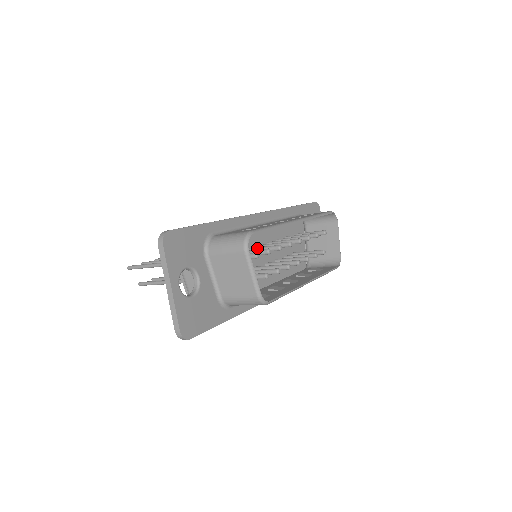
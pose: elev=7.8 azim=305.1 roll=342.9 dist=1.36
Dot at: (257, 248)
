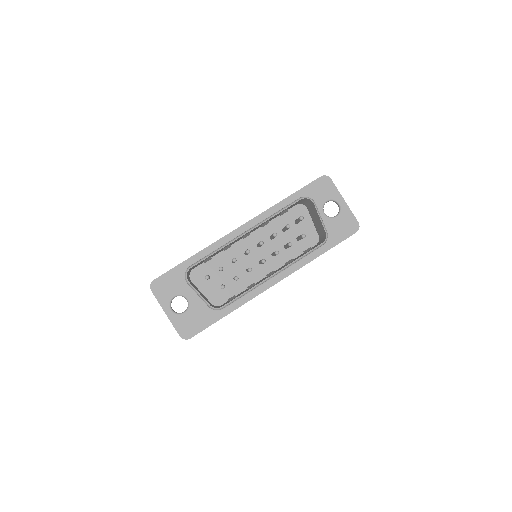
Dot at: occluded
